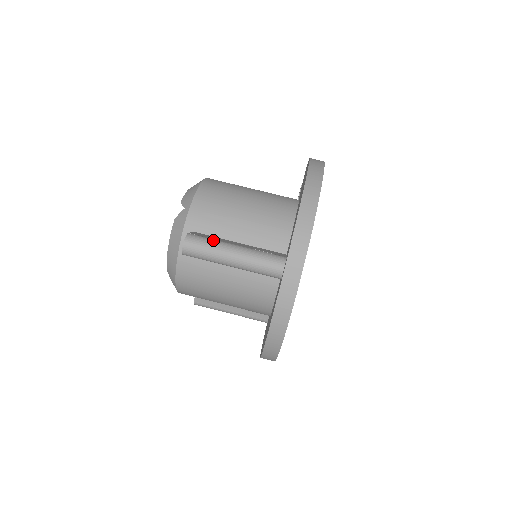
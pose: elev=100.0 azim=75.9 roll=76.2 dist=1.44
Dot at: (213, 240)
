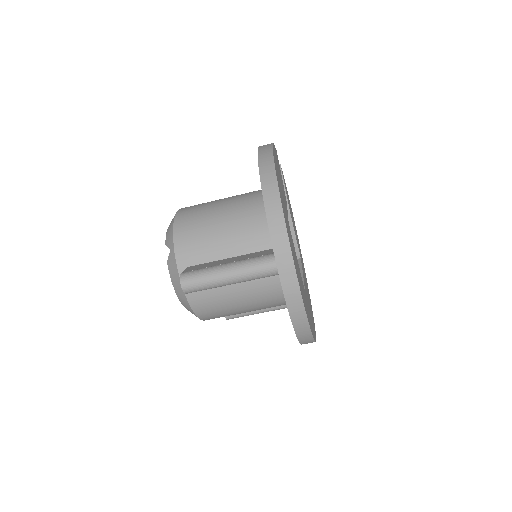
Dot at: (205, 269)
